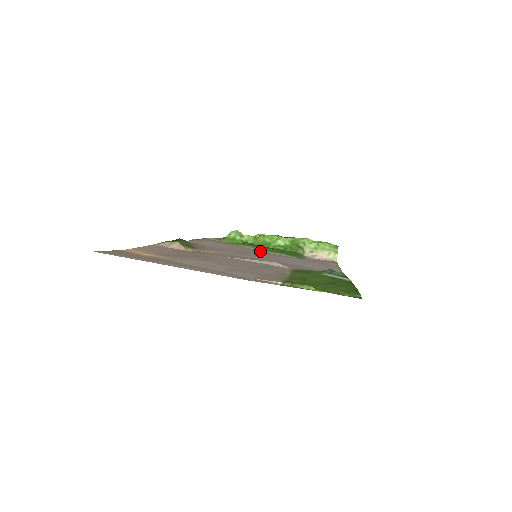
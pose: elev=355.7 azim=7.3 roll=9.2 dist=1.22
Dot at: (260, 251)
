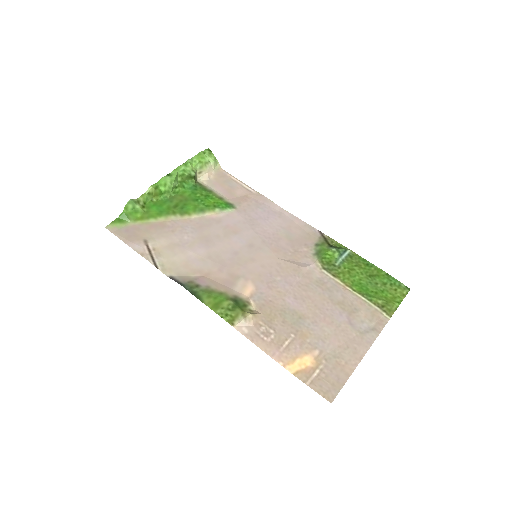
Dot at: (194, 219)
